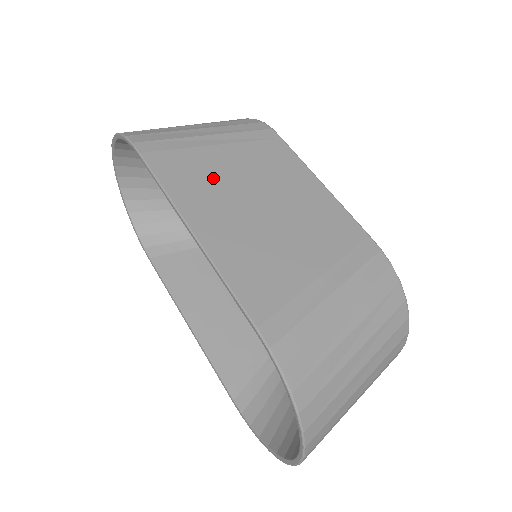
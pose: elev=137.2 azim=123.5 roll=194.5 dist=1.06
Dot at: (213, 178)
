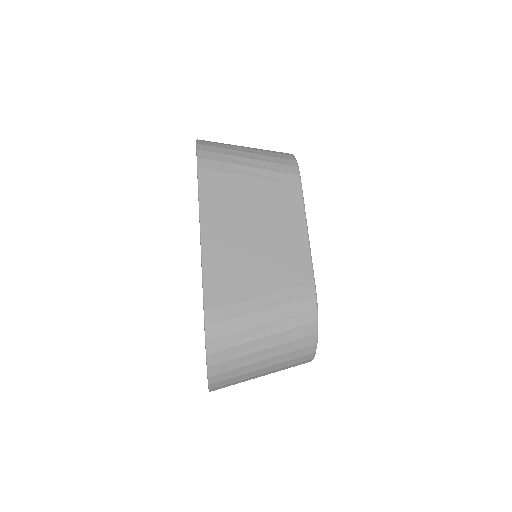
Dot at: (234, 202)
